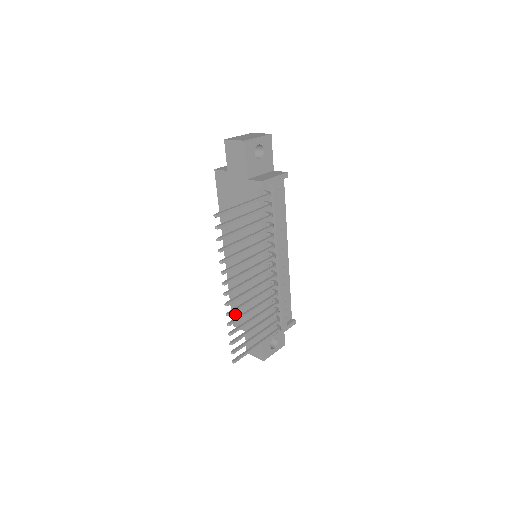
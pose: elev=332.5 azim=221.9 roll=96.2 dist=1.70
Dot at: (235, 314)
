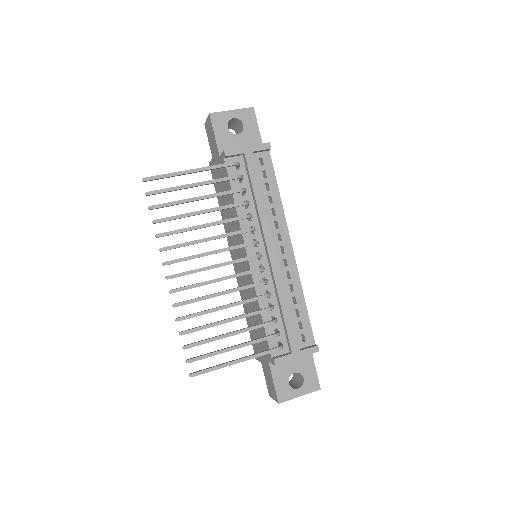
Dot at: occluded
